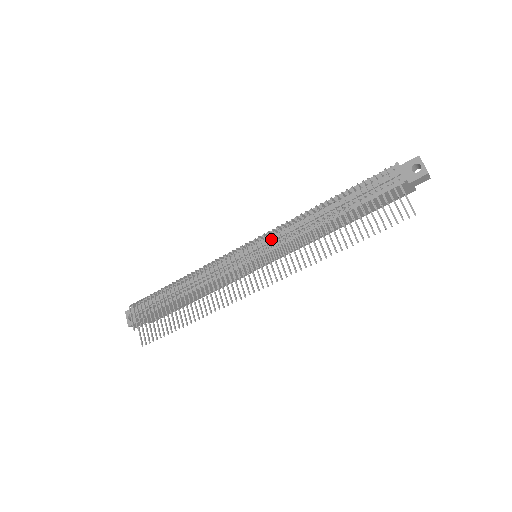
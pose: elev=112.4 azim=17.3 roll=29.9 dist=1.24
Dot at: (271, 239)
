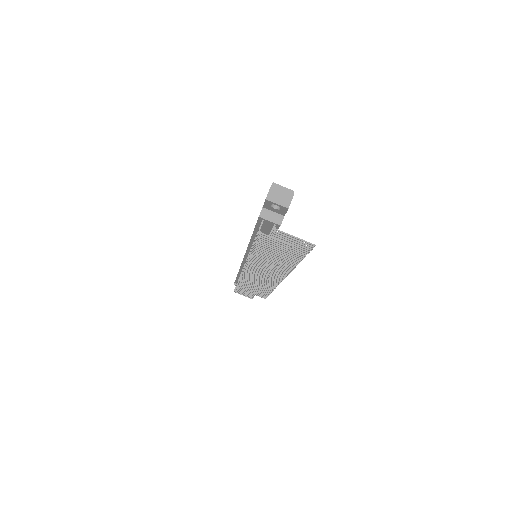
Dot at: occluded
